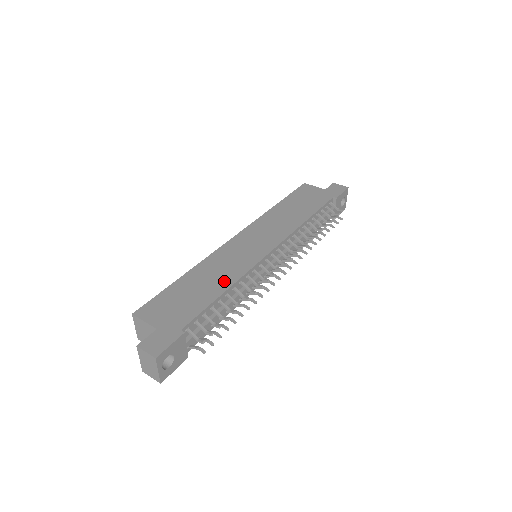
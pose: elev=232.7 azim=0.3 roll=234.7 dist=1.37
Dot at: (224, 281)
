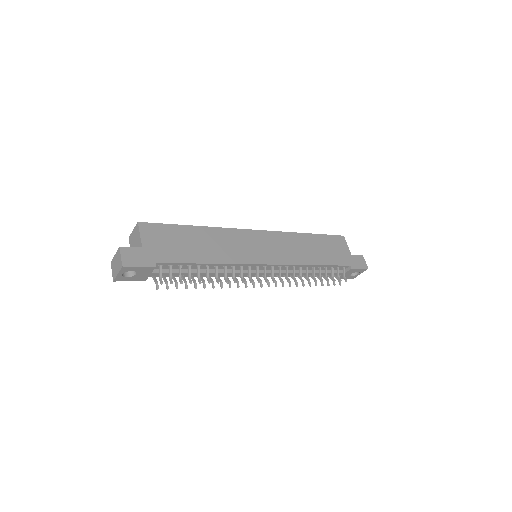
Dot at: (215, 256)
